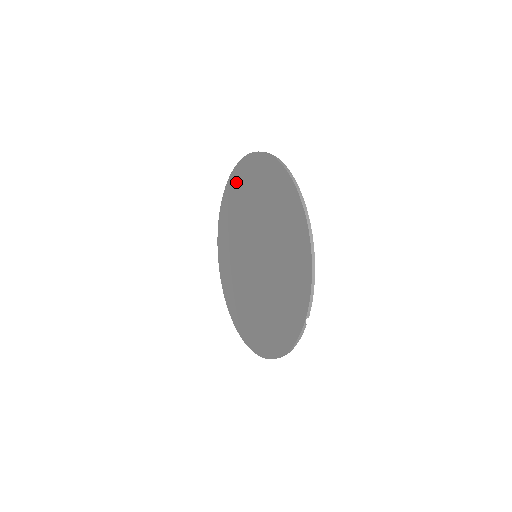
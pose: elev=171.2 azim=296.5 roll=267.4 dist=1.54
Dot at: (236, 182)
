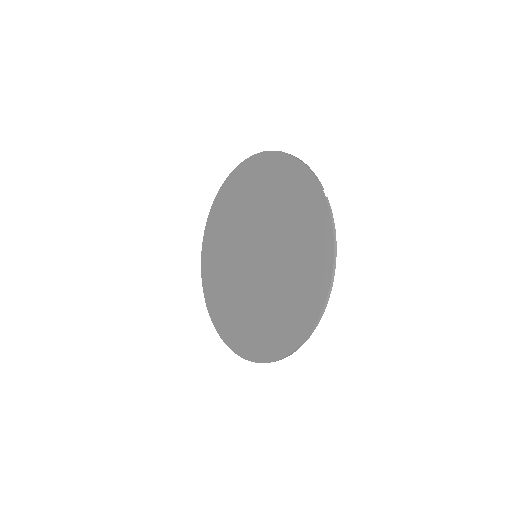
Dot at: (208, 252)
